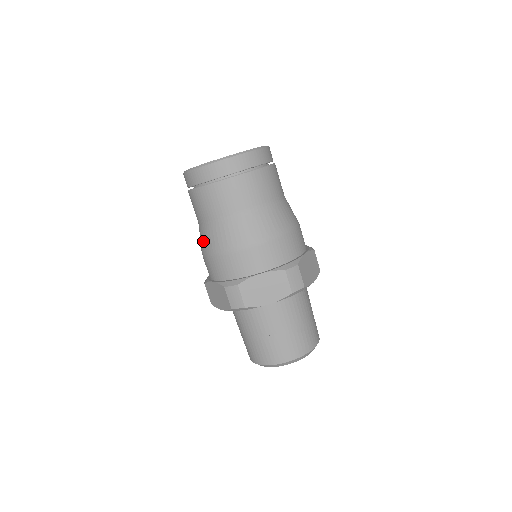
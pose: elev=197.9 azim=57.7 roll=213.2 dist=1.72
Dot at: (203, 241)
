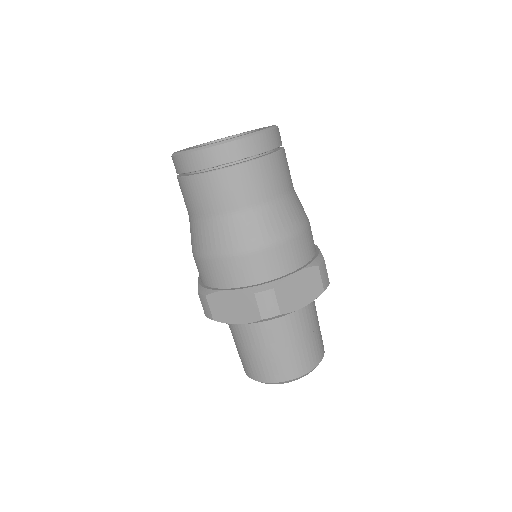
Dot at: occluded
